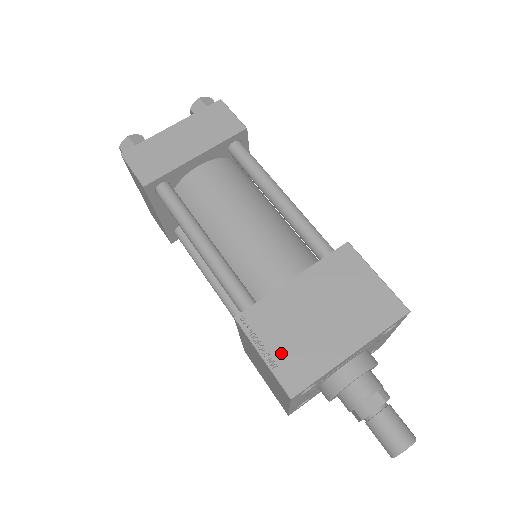
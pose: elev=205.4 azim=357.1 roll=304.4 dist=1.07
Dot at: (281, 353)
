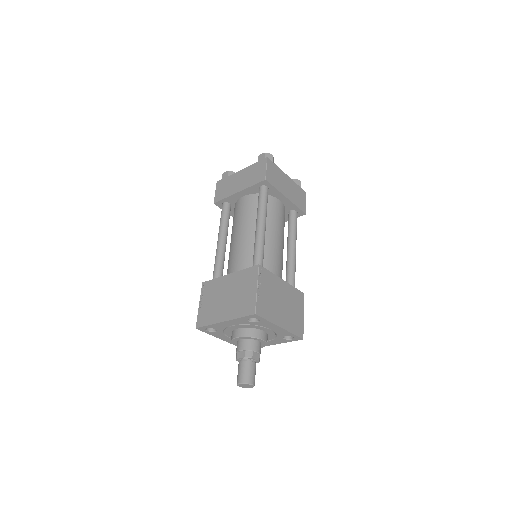
Dot at: (263, 296)
